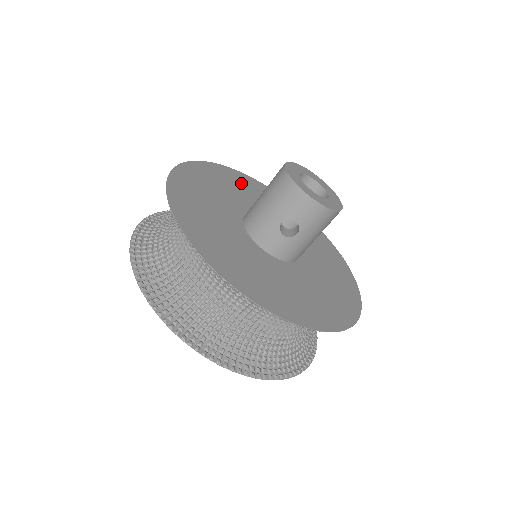
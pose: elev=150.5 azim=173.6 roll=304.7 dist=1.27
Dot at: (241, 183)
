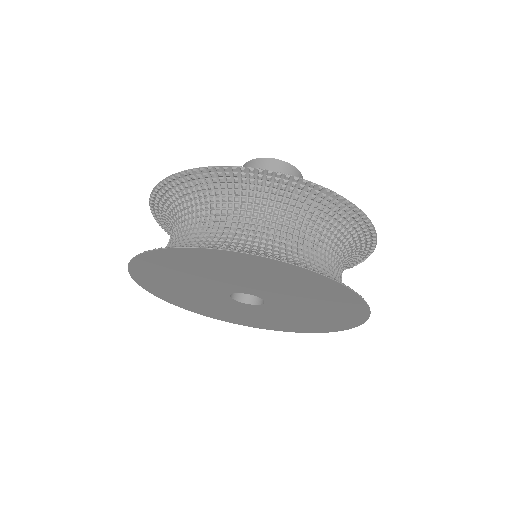
Dot at: occluded
